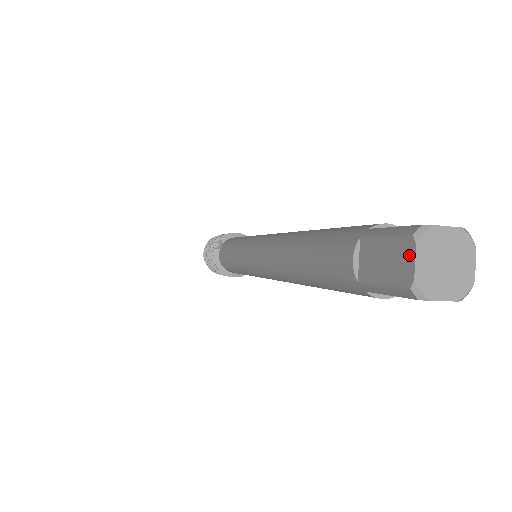
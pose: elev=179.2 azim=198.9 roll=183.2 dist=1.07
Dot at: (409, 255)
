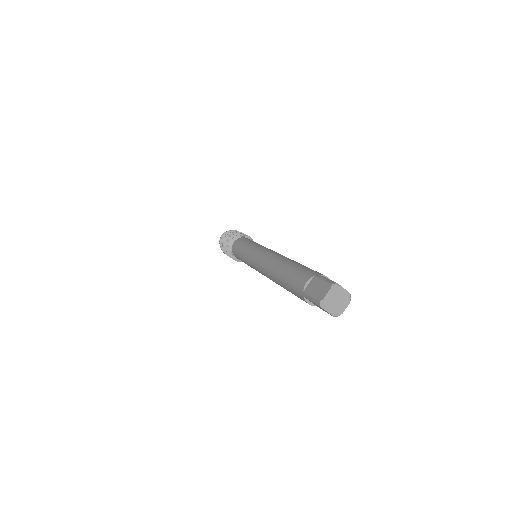
Dot at: occluded
